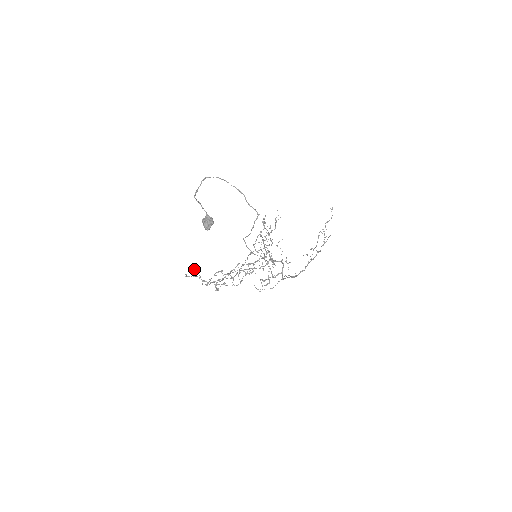
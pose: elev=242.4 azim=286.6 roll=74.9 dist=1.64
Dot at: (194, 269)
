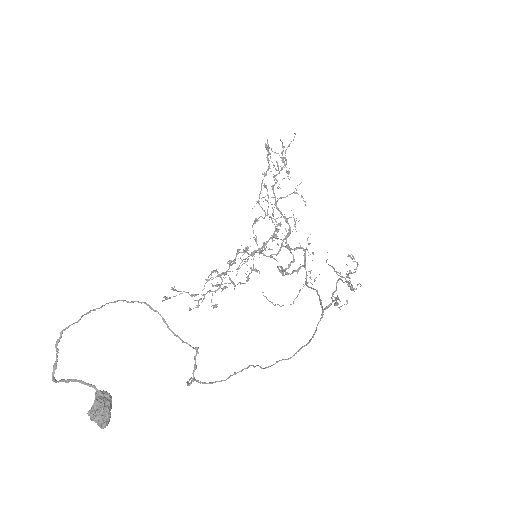
Dot at: (172, 289)
